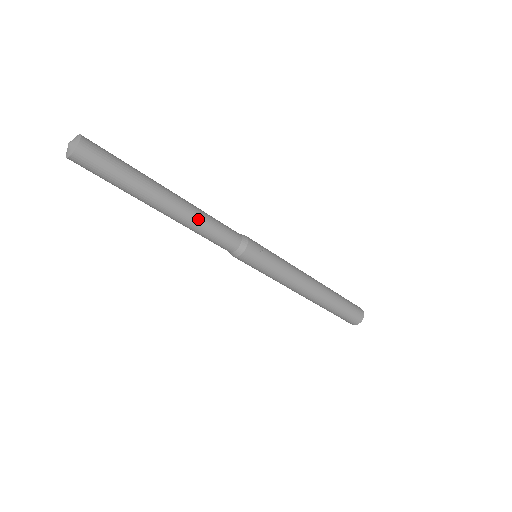
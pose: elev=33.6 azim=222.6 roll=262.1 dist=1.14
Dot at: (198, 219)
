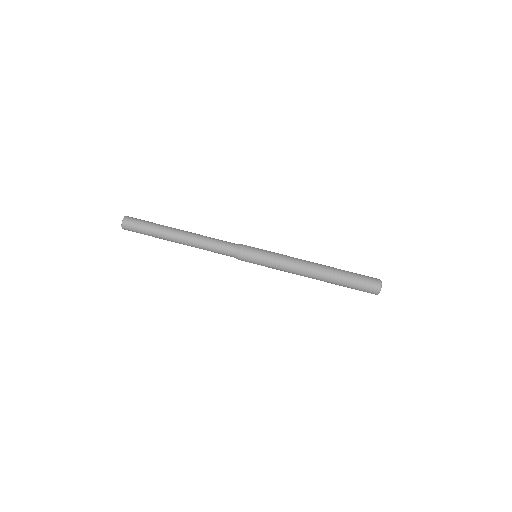
Dot at: occluded
